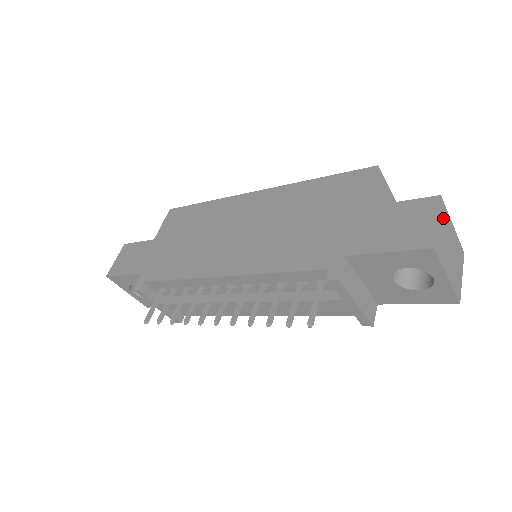
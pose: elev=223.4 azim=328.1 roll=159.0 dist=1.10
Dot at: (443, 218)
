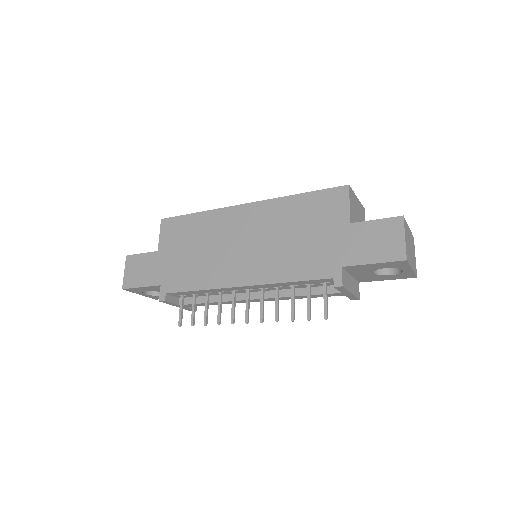
Dot at: (406, 231)
